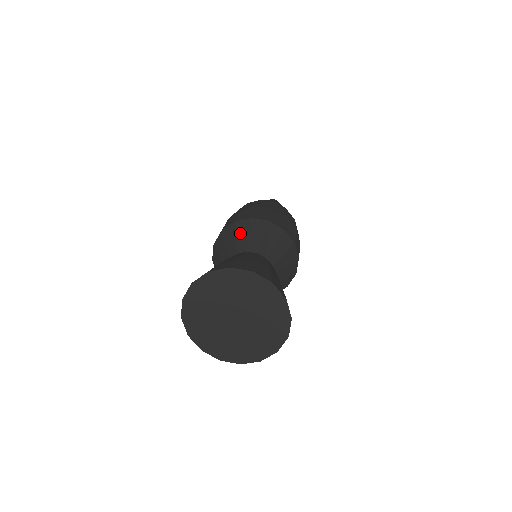
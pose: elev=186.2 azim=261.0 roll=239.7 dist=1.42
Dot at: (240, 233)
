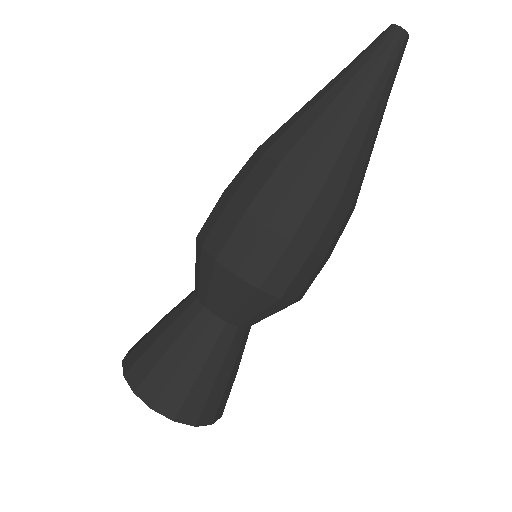
Dot at: (203, 272)
